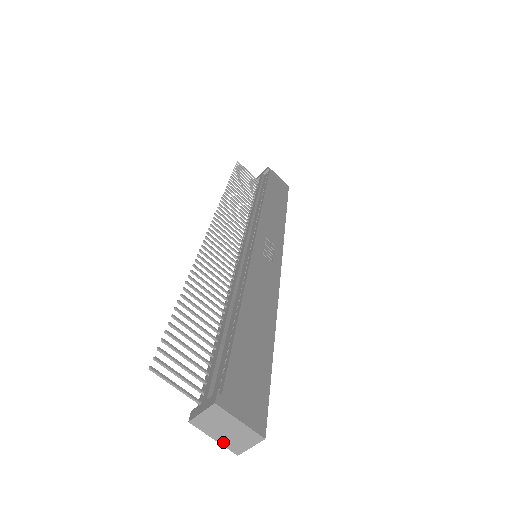
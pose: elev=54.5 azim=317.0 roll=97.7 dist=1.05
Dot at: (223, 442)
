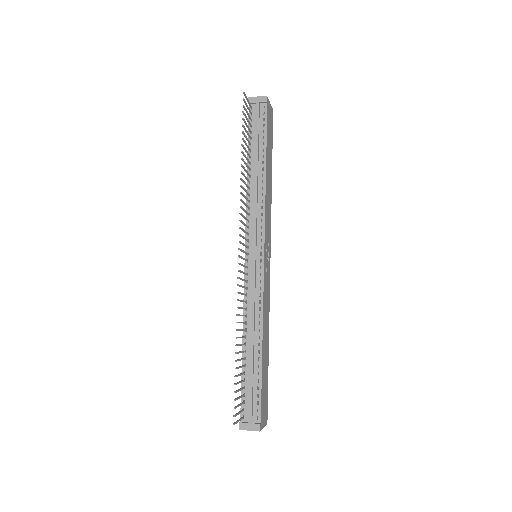
Dot at: occluded
